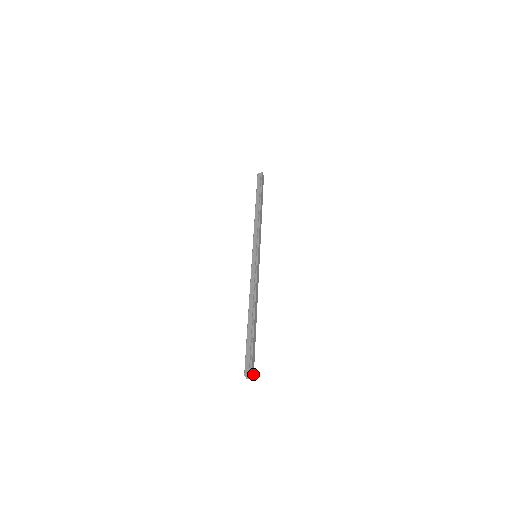
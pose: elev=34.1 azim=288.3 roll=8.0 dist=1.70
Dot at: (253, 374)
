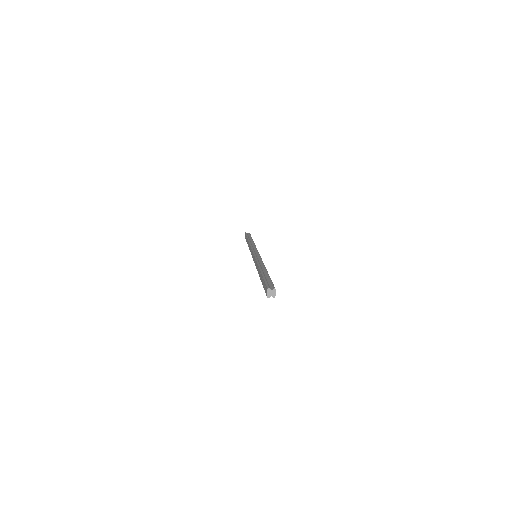
Dot at: (275, 294)
